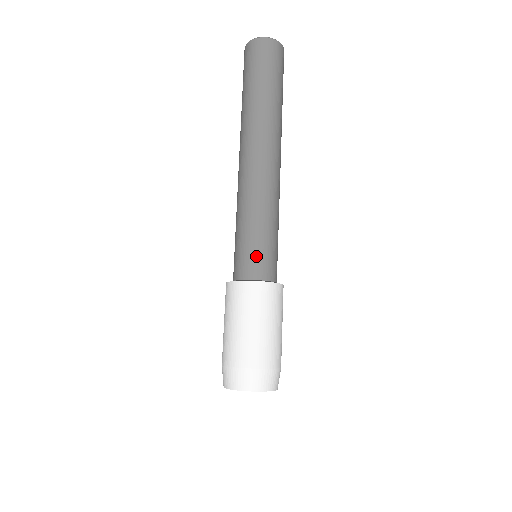
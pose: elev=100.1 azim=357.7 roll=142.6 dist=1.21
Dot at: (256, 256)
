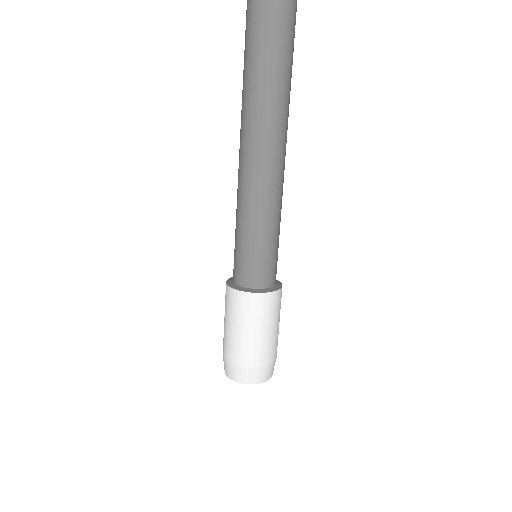
Dot at: (240, 263)
